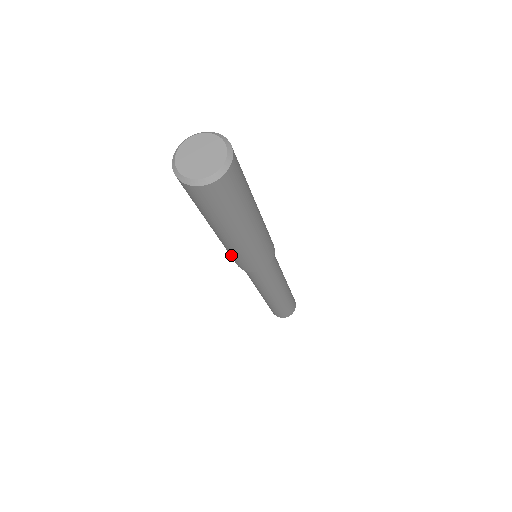
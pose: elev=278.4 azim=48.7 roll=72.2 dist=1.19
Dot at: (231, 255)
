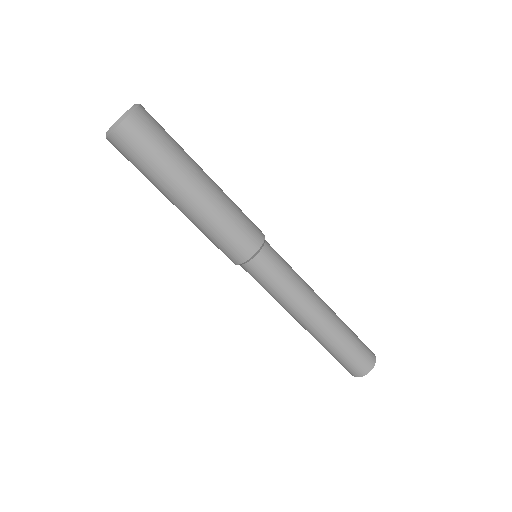
Dot at: (211, 241)
